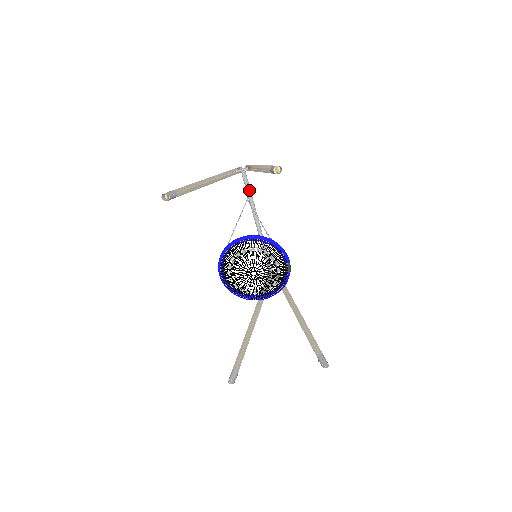
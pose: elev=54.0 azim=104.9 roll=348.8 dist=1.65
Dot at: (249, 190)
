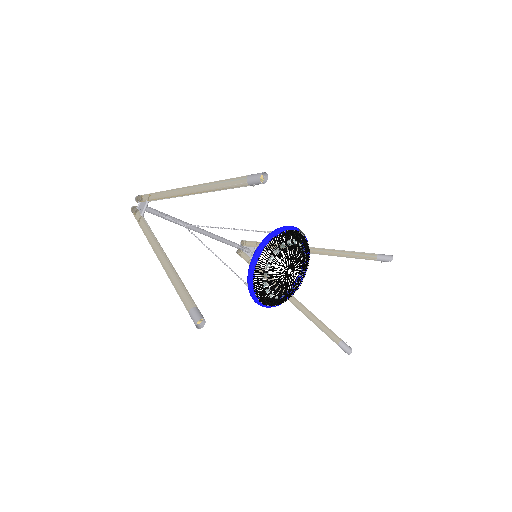
Dot at: occluded
